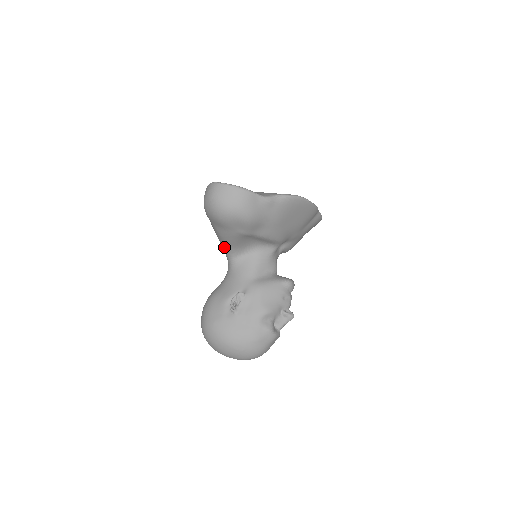
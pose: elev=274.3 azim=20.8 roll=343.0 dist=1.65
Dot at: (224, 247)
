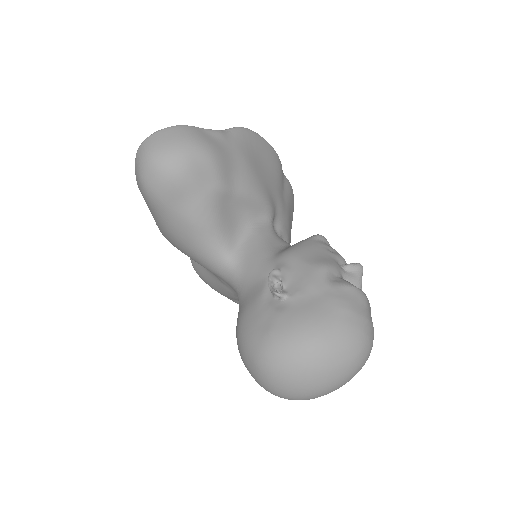
Dot at: (208, 251)
